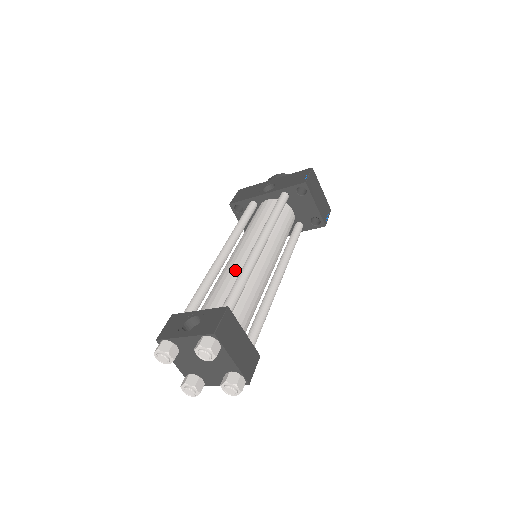
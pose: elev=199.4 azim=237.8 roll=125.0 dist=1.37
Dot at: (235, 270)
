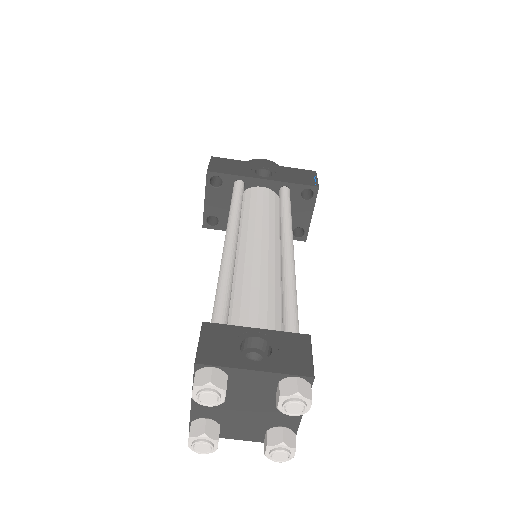
Dot at: (268, 274)
